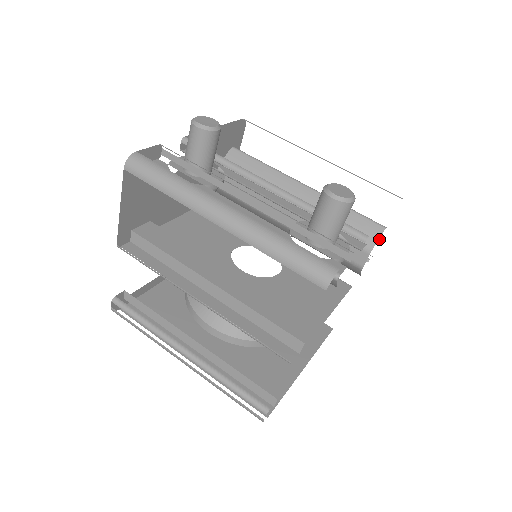
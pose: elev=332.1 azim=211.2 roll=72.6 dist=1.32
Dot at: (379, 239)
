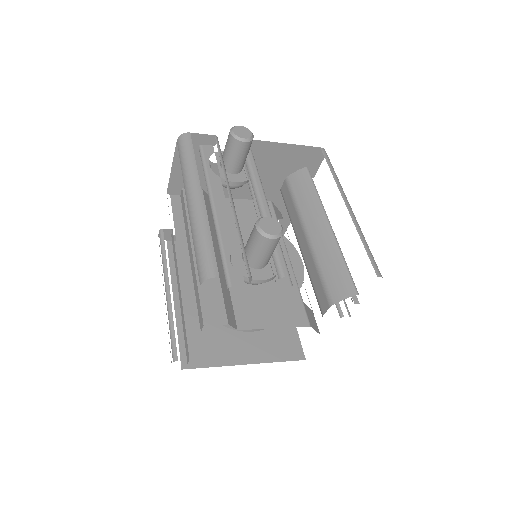
Dot at: occluded
